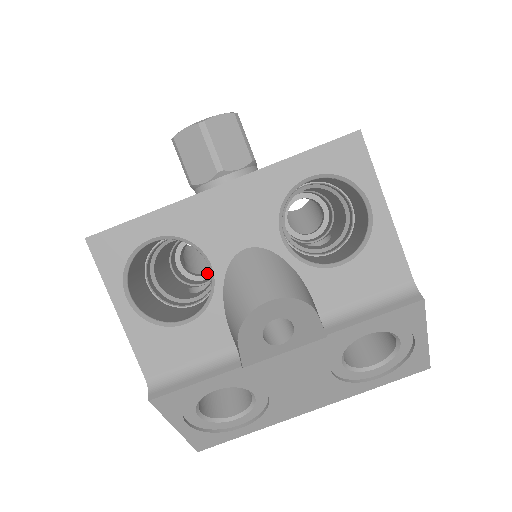
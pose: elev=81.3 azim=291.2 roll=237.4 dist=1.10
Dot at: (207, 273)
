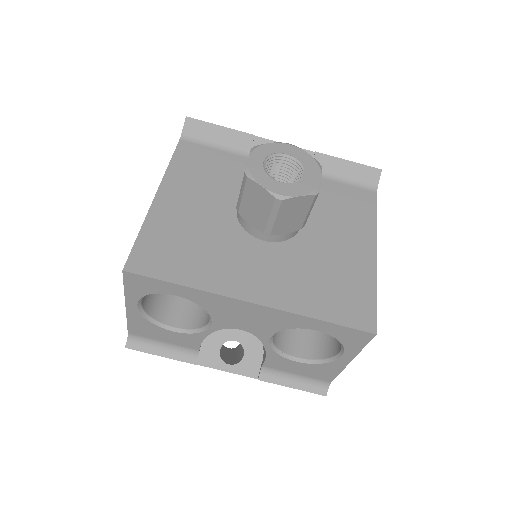
Dot at: occluded
